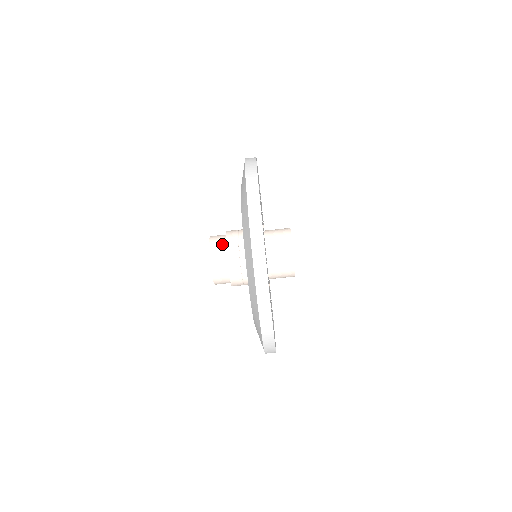
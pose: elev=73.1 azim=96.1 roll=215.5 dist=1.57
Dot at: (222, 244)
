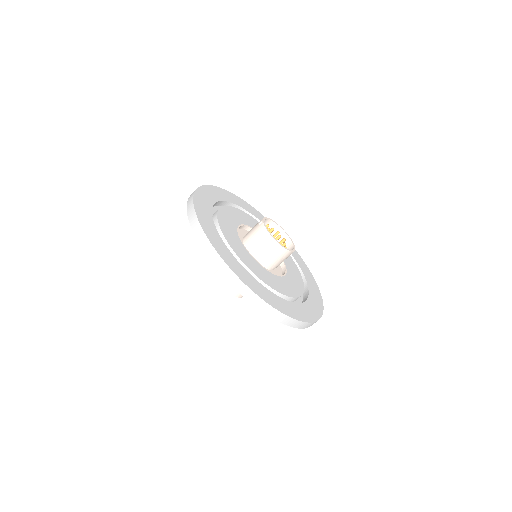
Dot at: occluded
